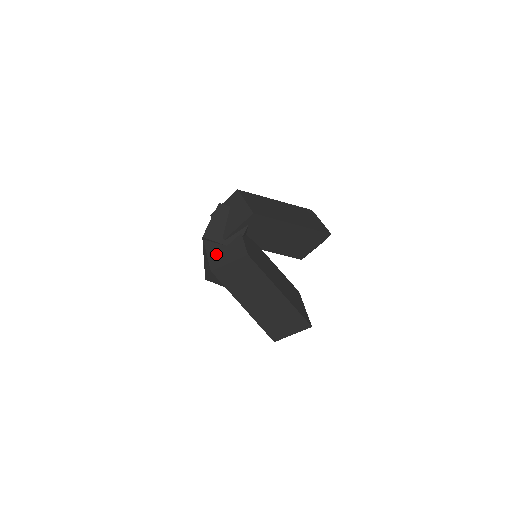
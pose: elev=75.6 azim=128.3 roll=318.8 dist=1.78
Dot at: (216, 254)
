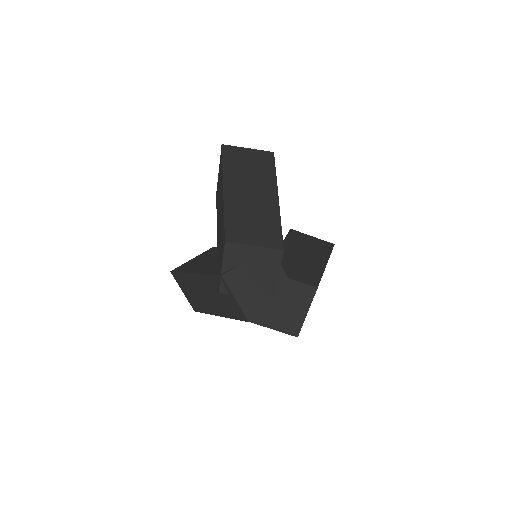
Dot at: (282, 319)
